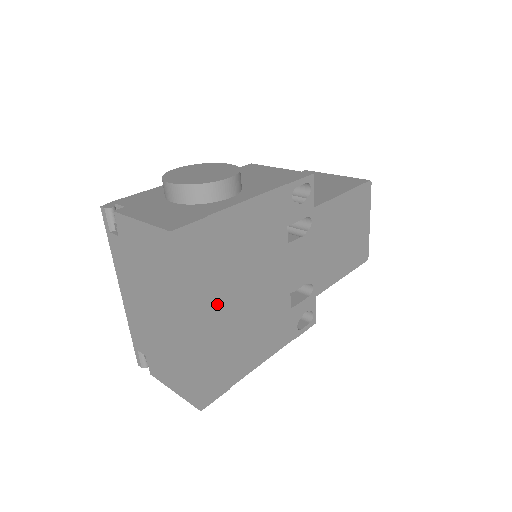
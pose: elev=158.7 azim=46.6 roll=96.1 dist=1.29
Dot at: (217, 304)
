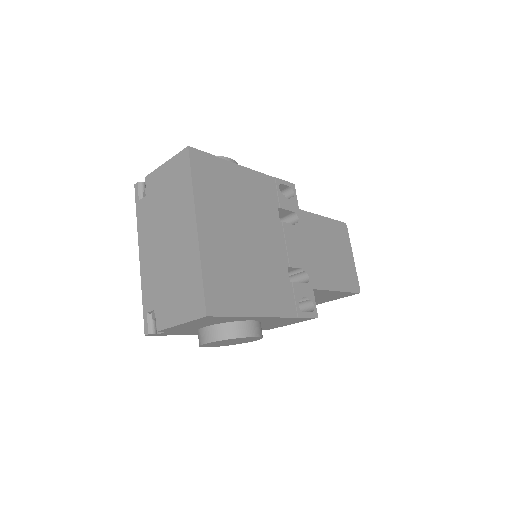
Dot at: (222, 224)
